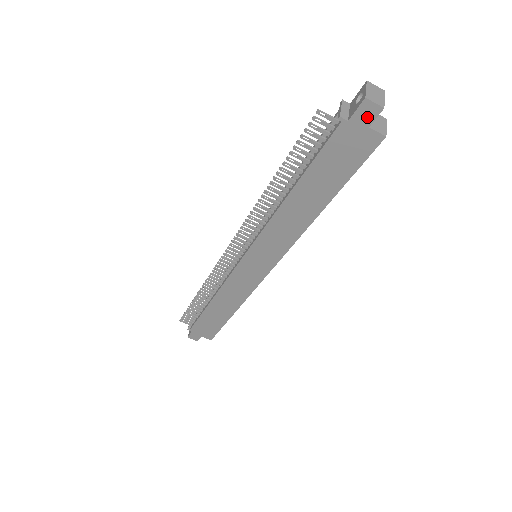
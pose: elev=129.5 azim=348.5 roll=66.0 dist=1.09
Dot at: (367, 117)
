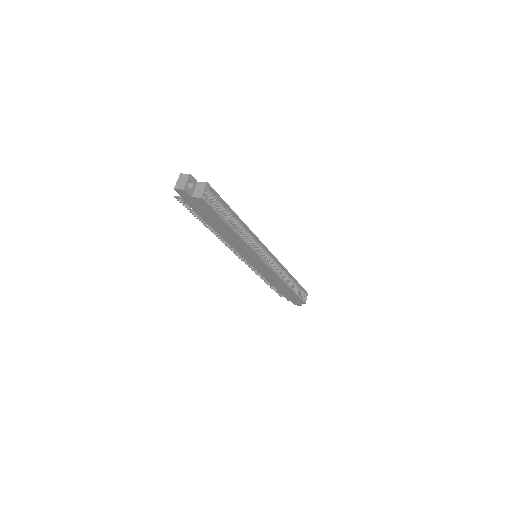
Dot at: (185, 194)
